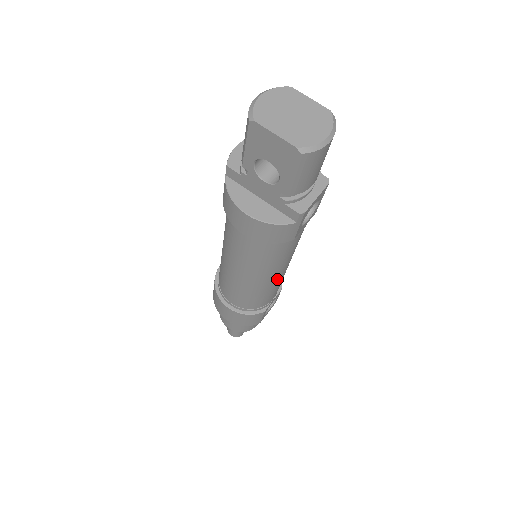
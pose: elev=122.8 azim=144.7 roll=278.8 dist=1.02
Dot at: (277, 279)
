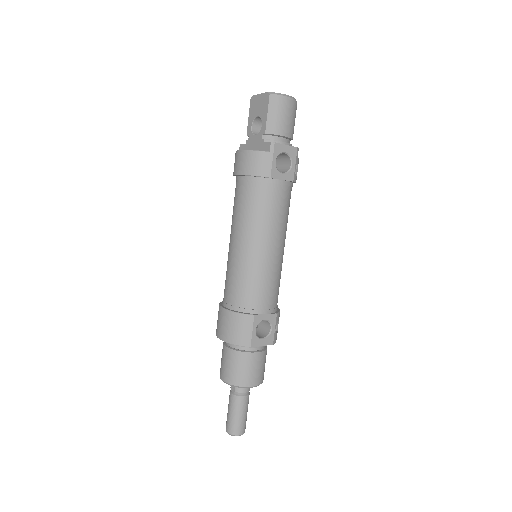
Dot at: (265, 256)
